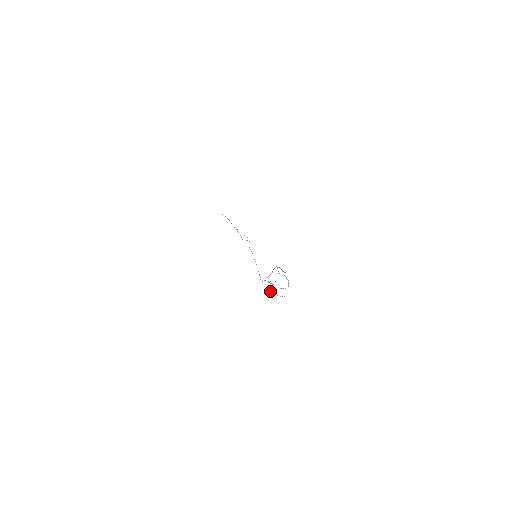
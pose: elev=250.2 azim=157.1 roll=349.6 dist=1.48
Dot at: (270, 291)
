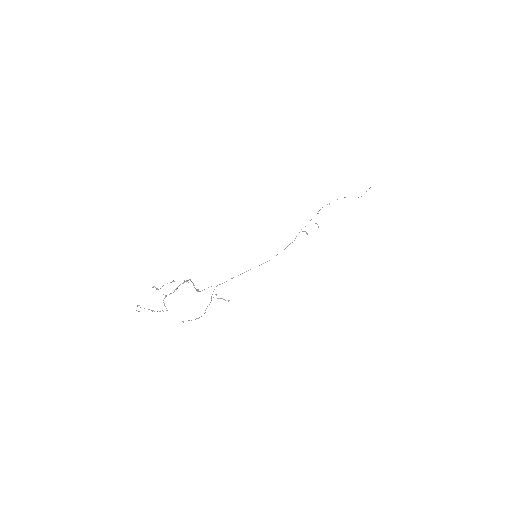
Dot at: occluded
